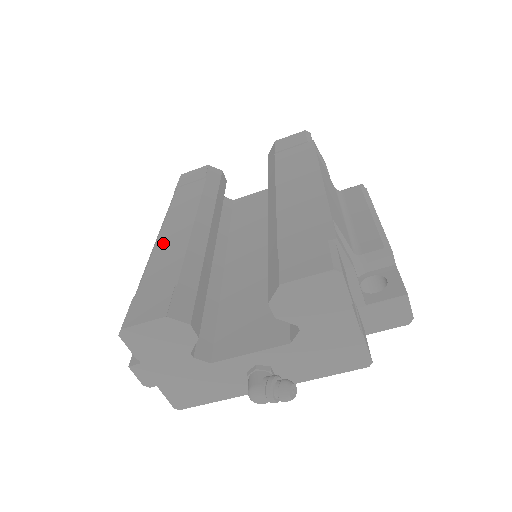
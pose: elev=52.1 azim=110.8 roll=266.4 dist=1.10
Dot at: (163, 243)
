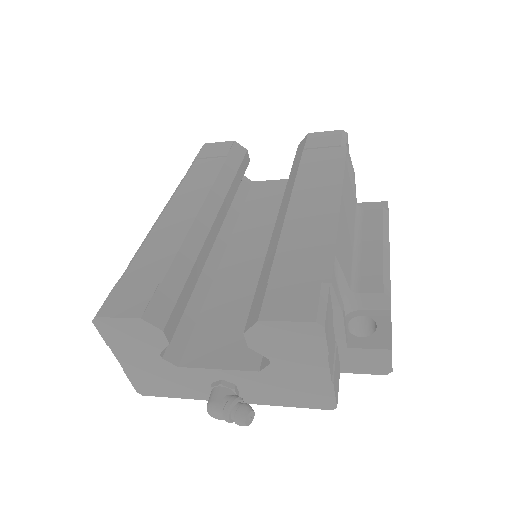
Dot at: (163, 225)
